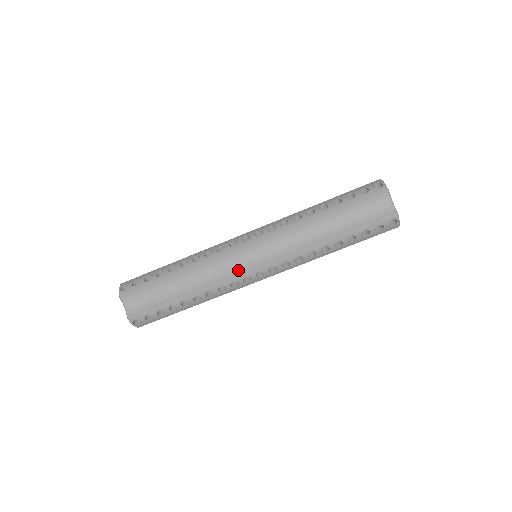
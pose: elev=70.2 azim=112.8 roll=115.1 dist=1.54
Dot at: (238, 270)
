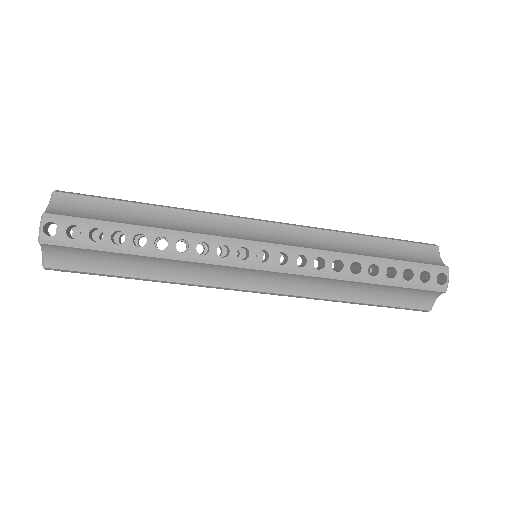
Dot at: (230, 283)
